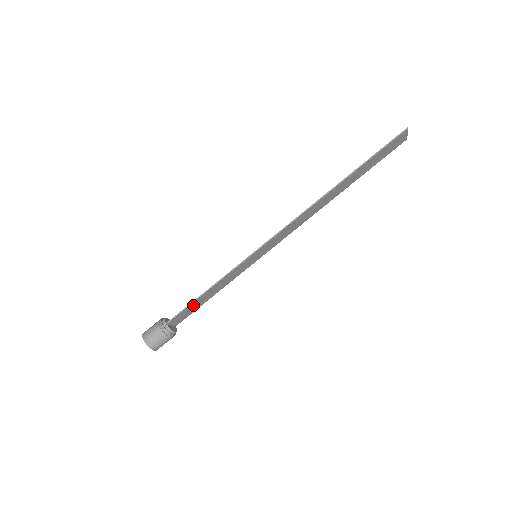
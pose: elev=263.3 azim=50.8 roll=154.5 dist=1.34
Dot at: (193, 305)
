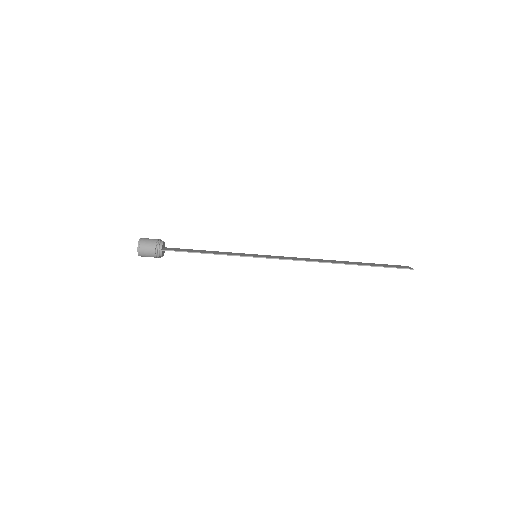
Dot at: (189, 251)
